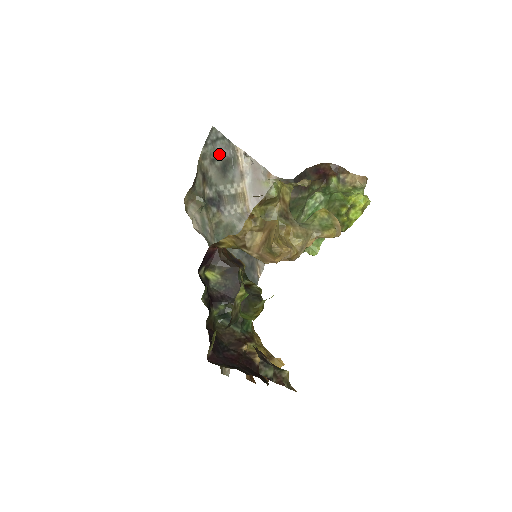
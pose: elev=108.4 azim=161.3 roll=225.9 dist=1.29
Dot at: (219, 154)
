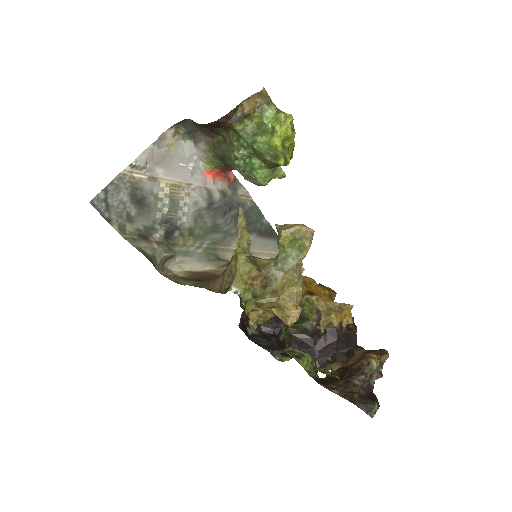
Dot at: (123, 205)
